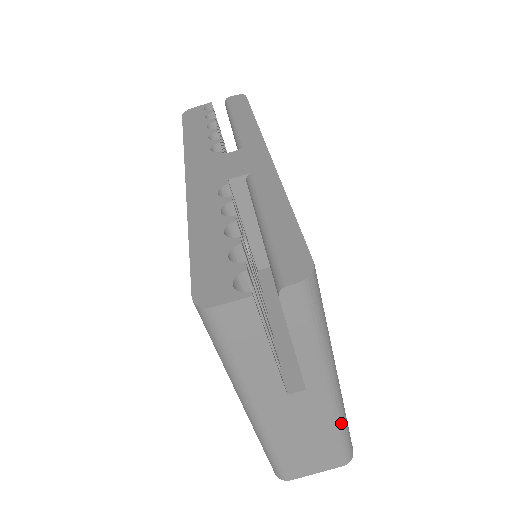
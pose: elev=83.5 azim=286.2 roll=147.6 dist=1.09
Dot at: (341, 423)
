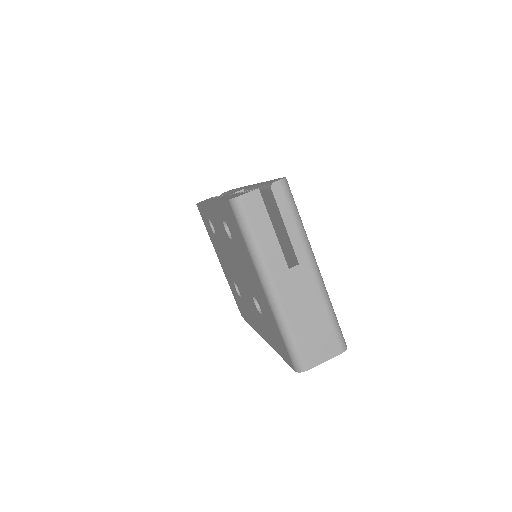
Dot at: (329, 303)
